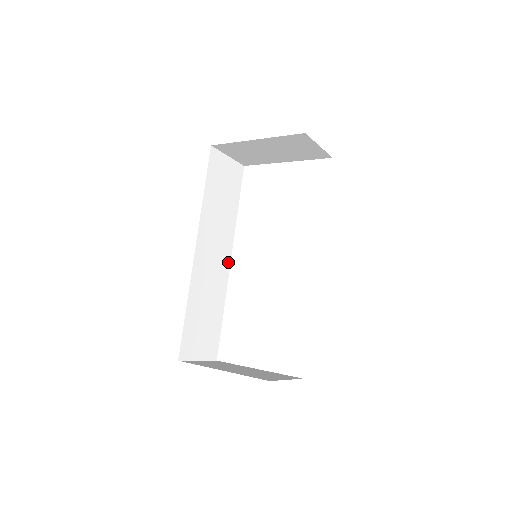
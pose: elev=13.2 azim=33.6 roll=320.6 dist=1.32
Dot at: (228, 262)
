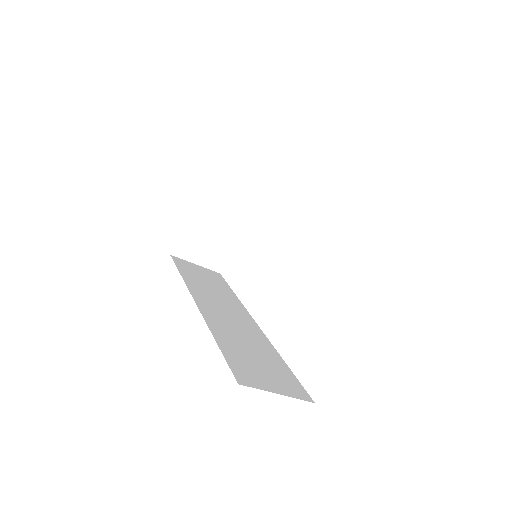
Dot at: (253, 323)
